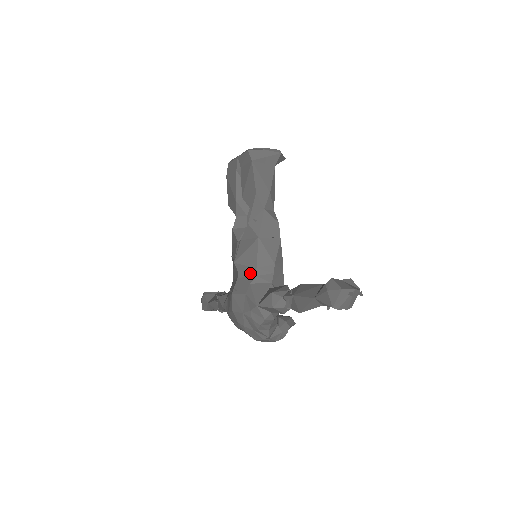
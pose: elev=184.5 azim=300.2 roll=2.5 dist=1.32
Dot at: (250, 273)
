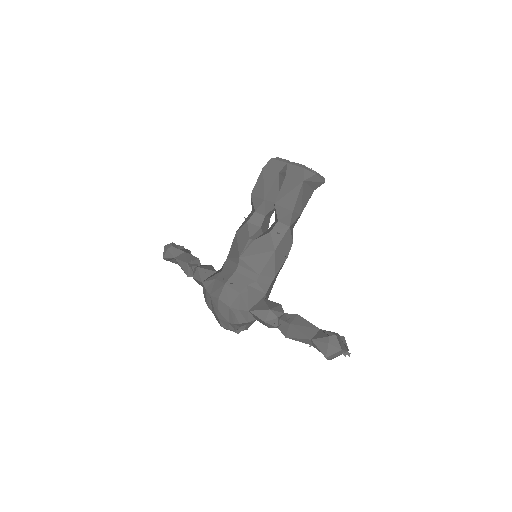
Dot at: (251, 275)
